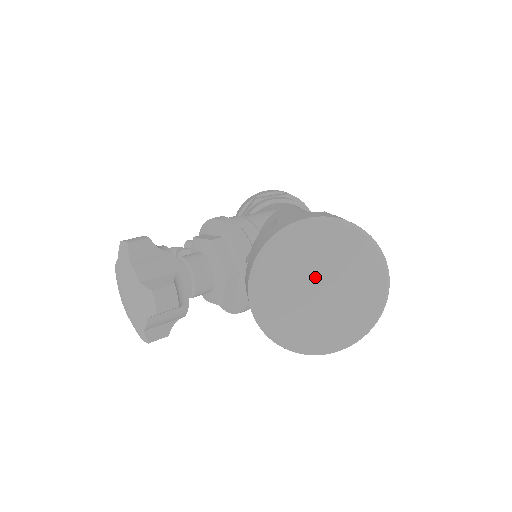
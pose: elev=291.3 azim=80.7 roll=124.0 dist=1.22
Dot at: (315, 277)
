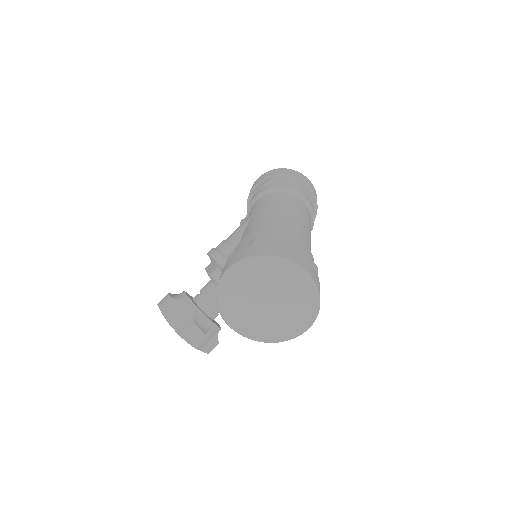
Dot at: (258, 298)
